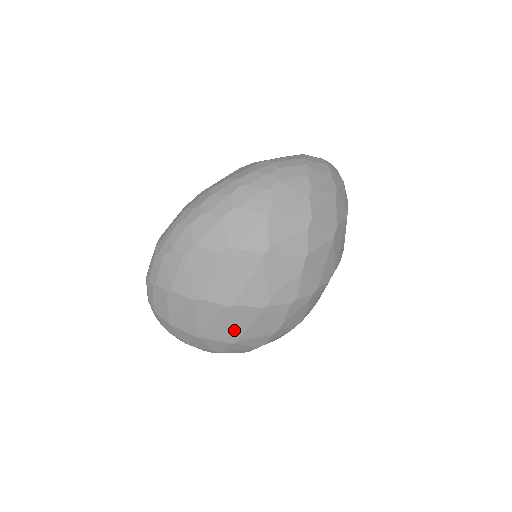
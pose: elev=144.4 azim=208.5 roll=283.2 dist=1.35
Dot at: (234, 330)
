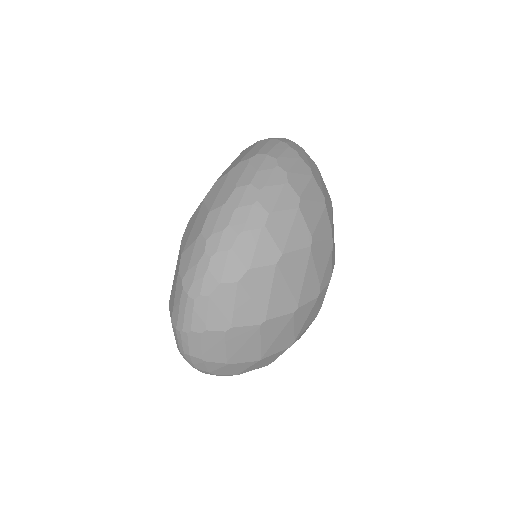
Dot at: (293, 333)
